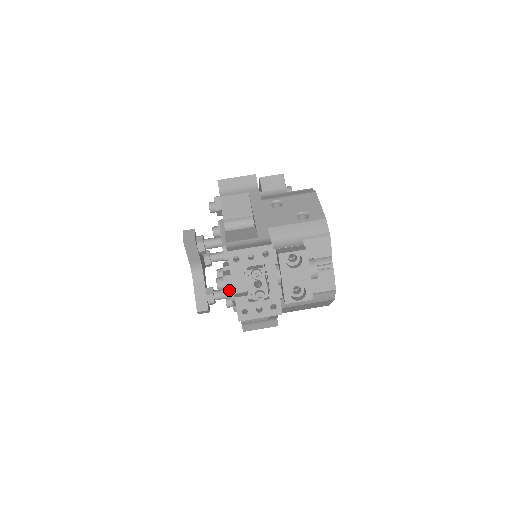
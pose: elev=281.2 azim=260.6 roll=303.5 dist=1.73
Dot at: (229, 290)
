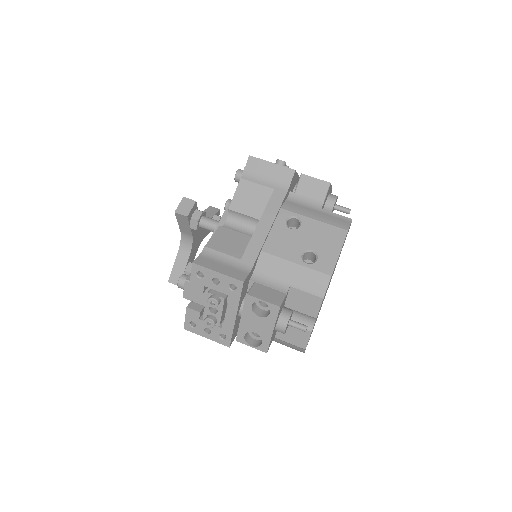
Dot at: (187, 295)
